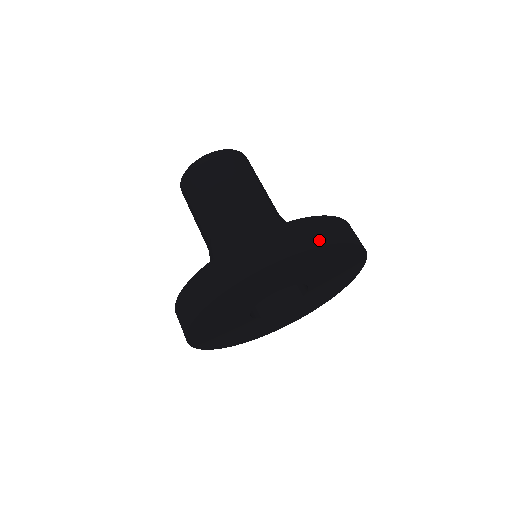
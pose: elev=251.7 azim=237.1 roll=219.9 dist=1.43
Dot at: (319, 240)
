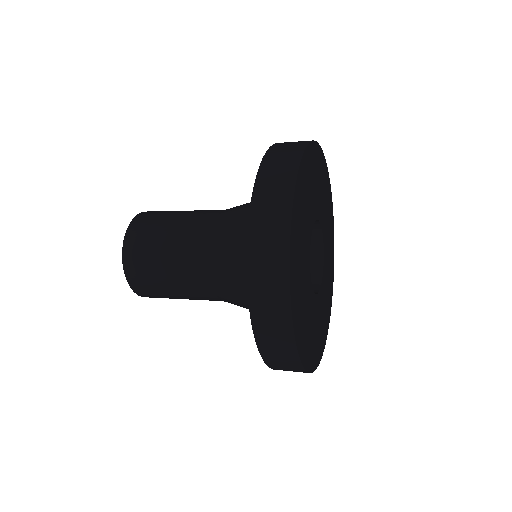
Dot at: (302, 142)
